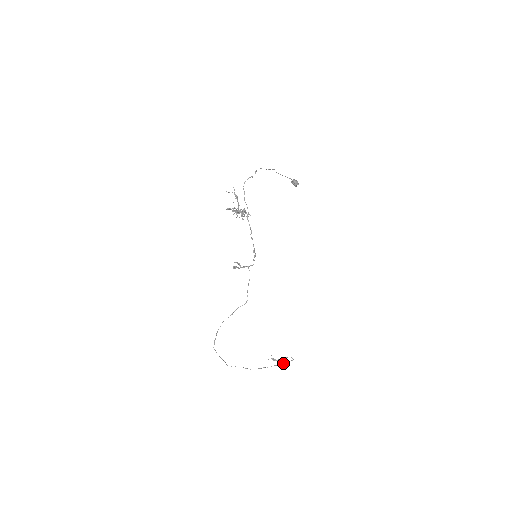
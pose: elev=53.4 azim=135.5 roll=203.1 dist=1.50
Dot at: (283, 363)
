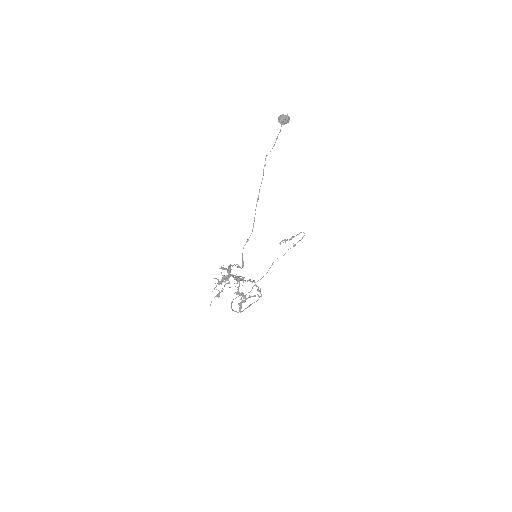
Dot at: occluded
